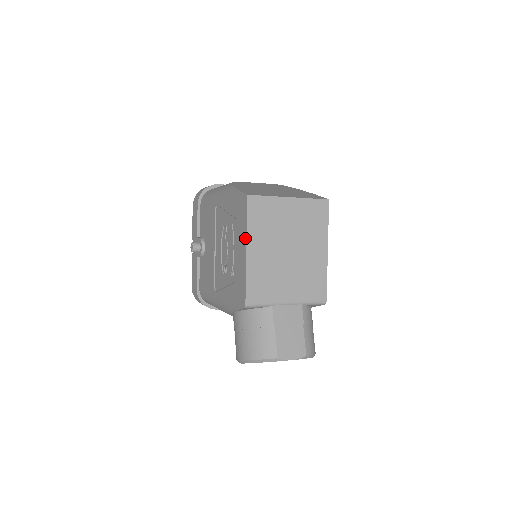
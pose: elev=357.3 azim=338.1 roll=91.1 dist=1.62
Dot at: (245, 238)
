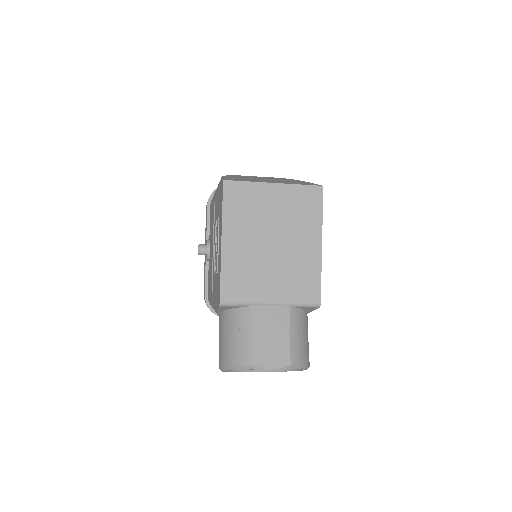
Dot at: (221, 228)
